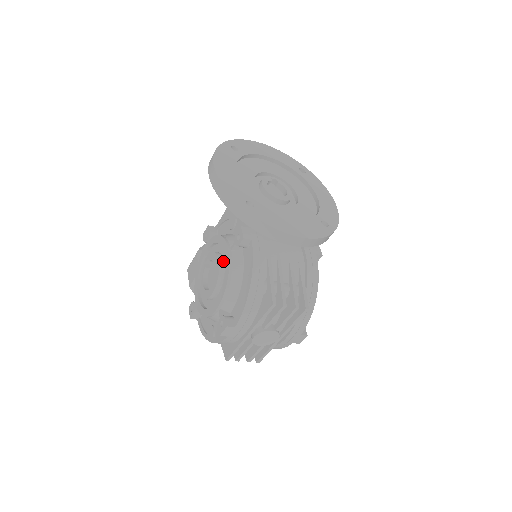
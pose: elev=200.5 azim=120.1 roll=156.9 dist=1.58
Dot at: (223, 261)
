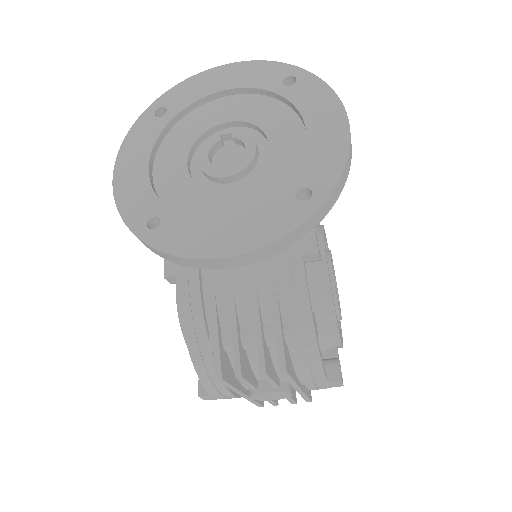
Dot at: occluded
